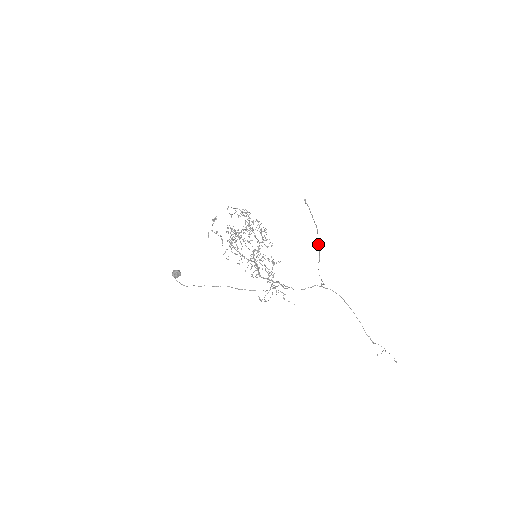
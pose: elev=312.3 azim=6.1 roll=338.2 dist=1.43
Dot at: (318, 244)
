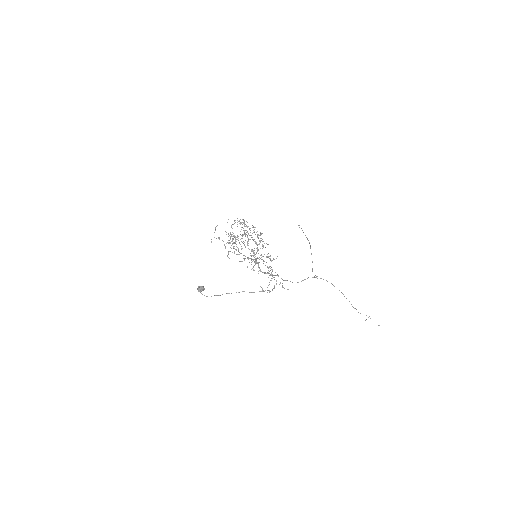
Dot at: occluded
